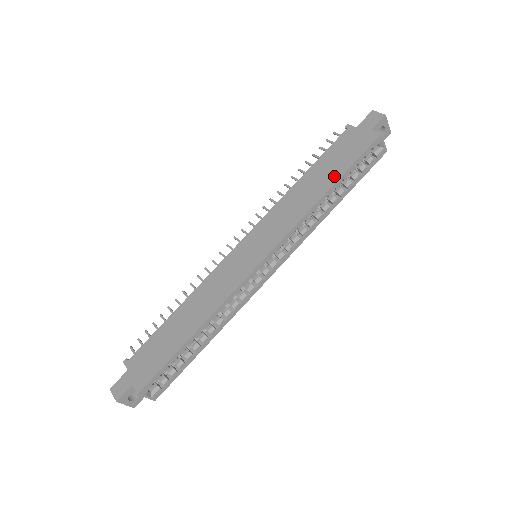
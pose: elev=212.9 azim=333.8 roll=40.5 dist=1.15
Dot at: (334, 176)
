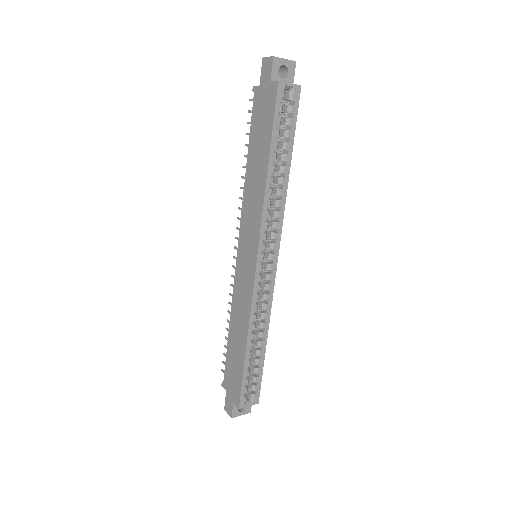
Dot at: (265, 152)
